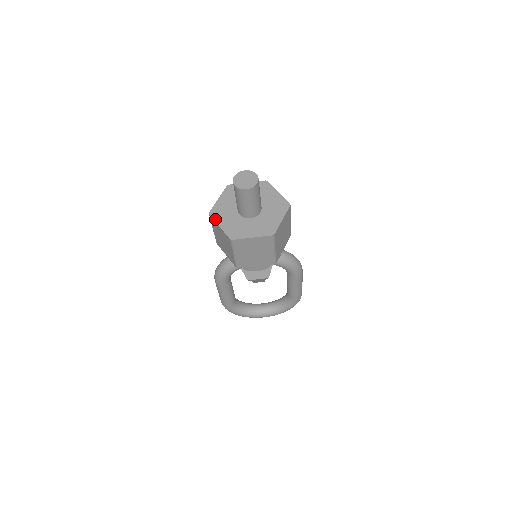
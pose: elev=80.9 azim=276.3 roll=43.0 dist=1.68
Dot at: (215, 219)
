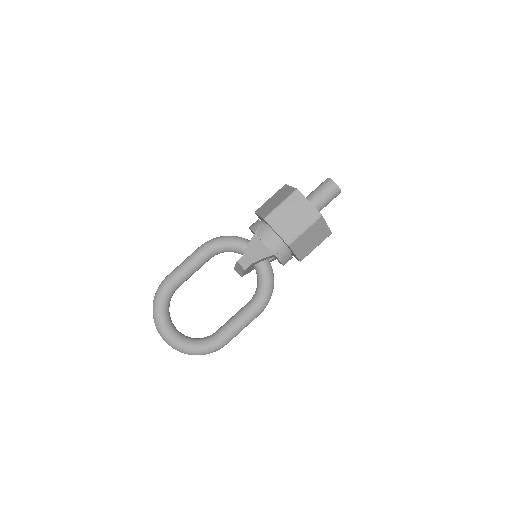
Dot at: occluded
